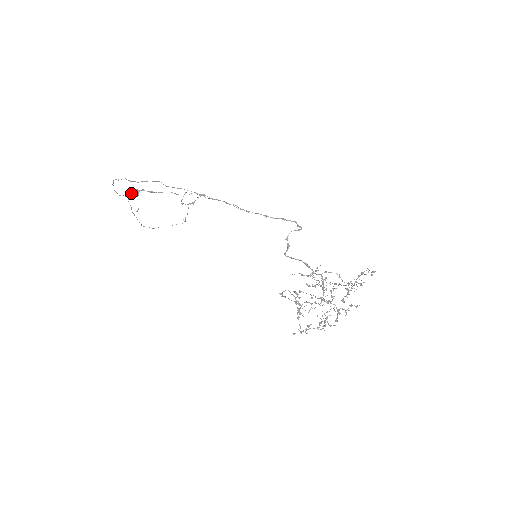
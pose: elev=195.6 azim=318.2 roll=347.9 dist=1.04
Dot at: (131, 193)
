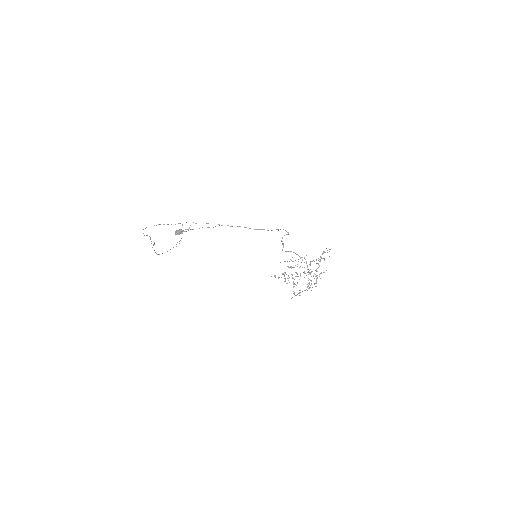
Dot at: (178, 233)
